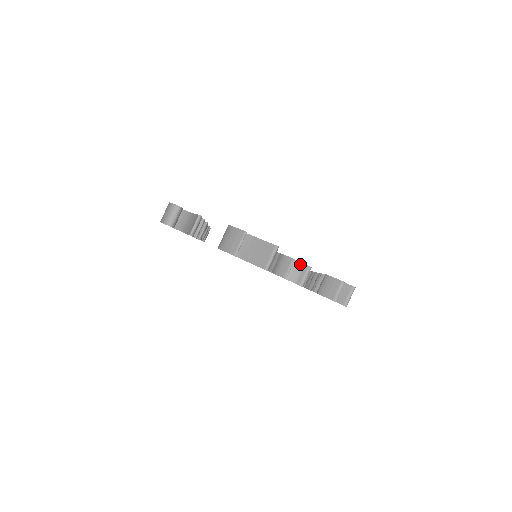
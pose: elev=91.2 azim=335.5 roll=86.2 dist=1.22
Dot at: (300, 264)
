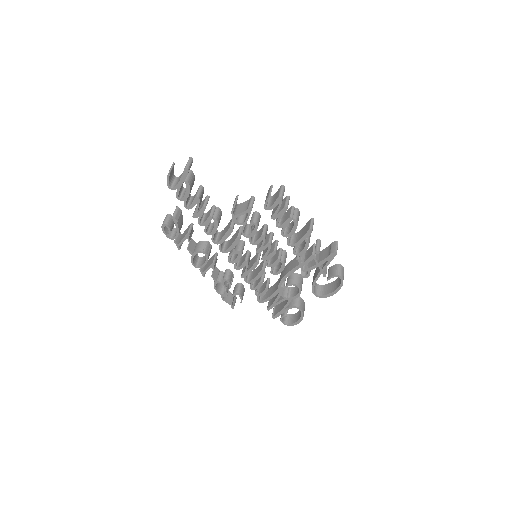
Dot at: (248, 201)
